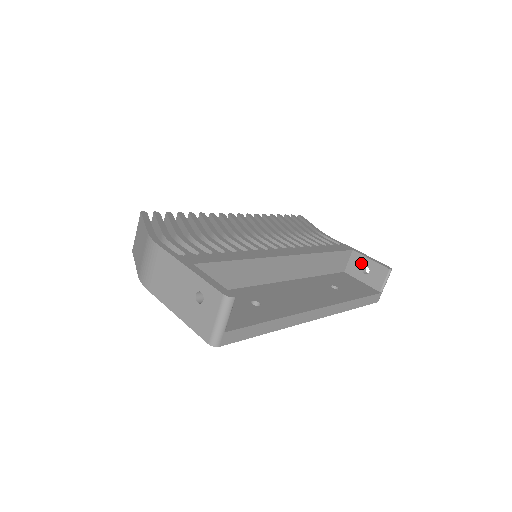
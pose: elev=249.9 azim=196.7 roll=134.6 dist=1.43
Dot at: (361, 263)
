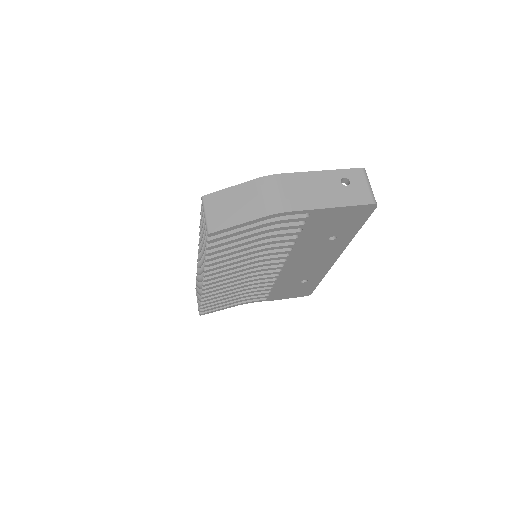
Dot at: occluded
